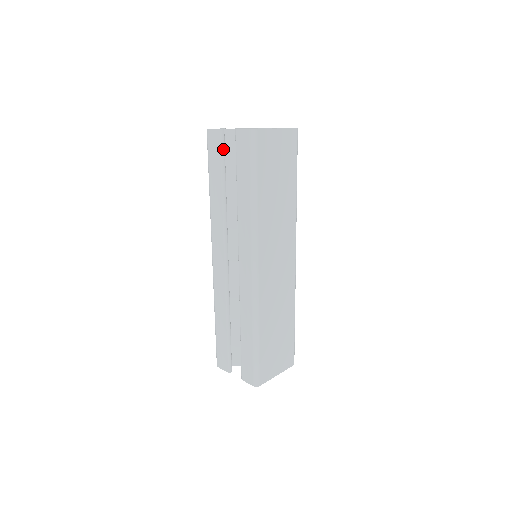
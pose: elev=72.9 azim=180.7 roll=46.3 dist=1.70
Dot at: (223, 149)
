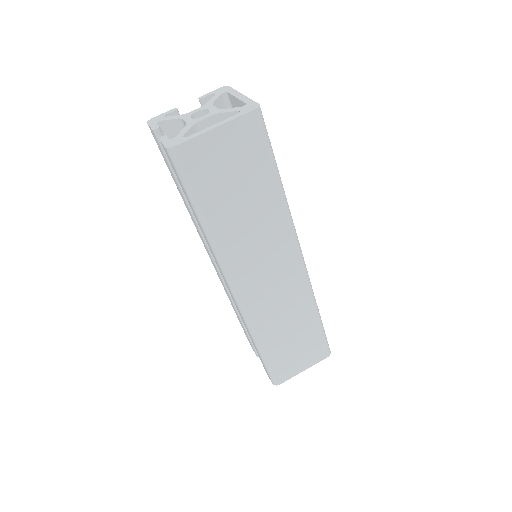
Dot at: occluded
